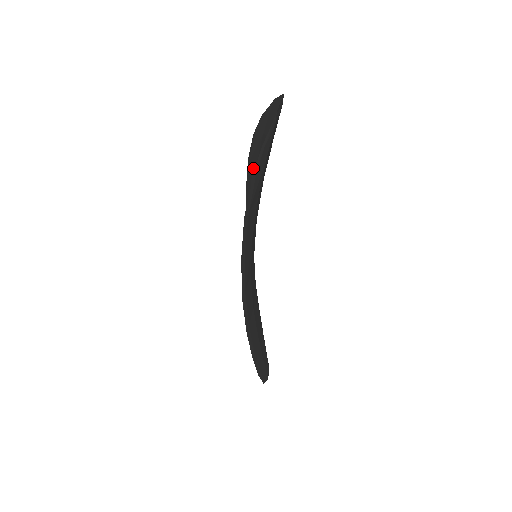
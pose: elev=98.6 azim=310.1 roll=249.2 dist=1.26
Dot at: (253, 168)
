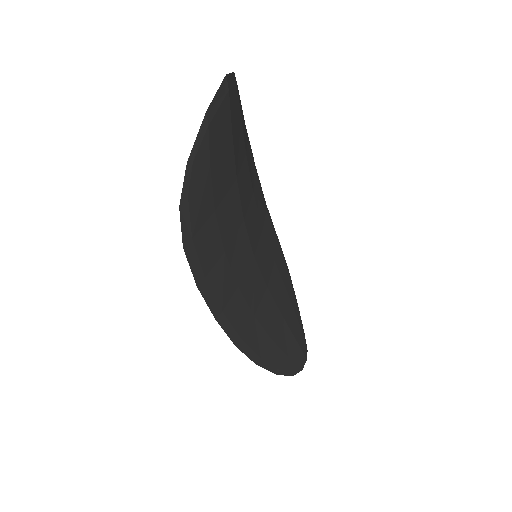
Dot at: occluded
